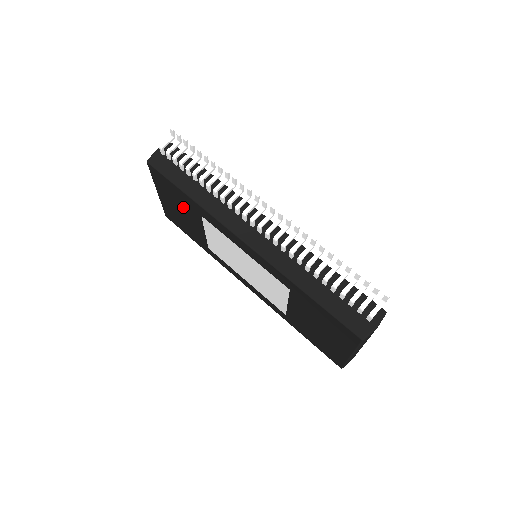
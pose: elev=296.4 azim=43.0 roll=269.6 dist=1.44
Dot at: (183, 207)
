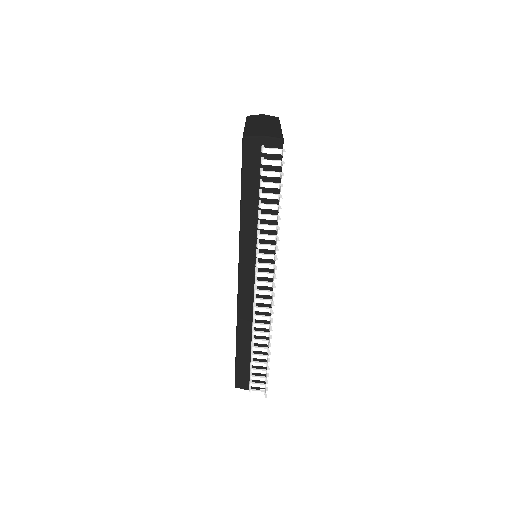
Dot at: occluded
